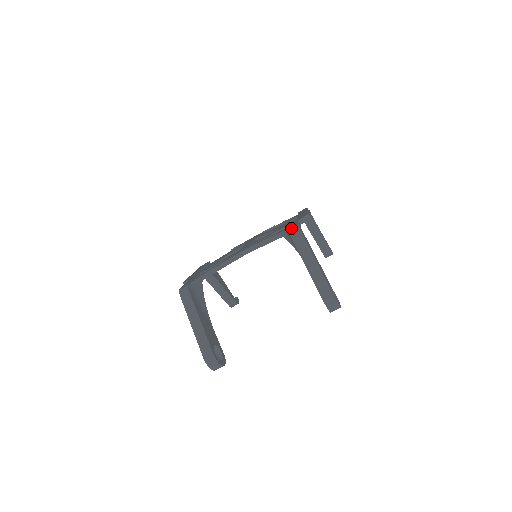
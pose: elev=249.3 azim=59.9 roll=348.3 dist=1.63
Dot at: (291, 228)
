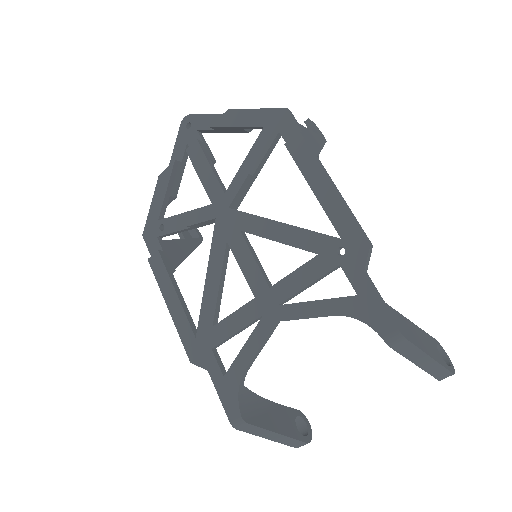
Dot at: (389, 337)
